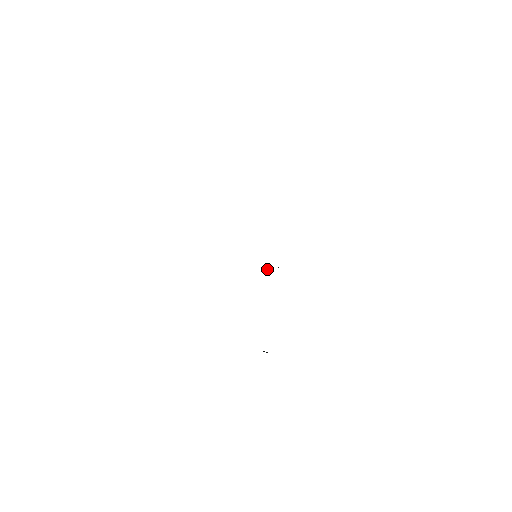
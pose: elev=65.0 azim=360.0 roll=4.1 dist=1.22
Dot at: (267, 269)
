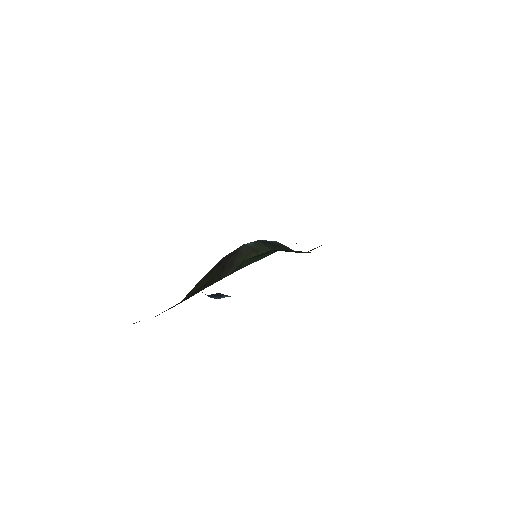
Dot at: (255, 255)
